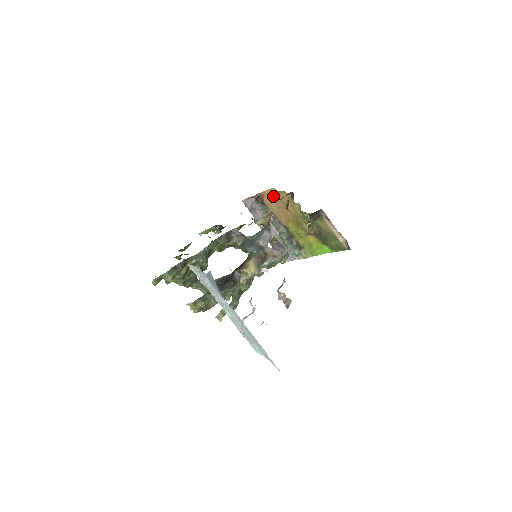
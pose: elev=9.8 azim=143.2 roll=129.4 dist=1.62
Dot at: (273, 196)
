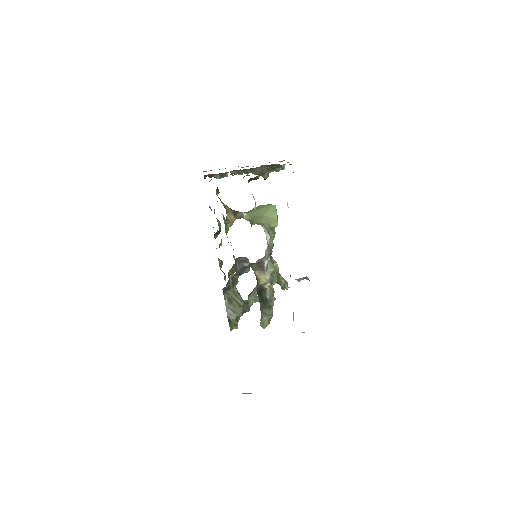
Dot at: occluded
